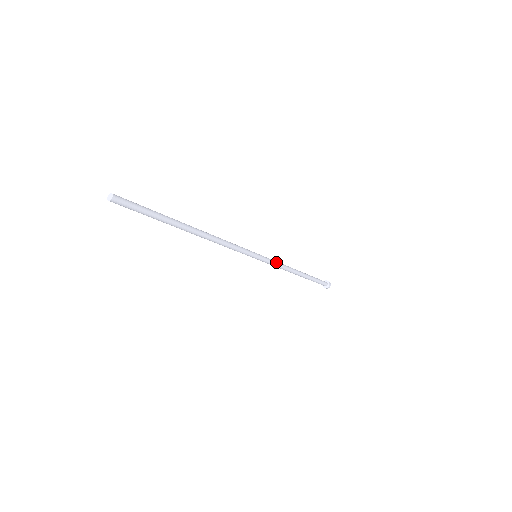
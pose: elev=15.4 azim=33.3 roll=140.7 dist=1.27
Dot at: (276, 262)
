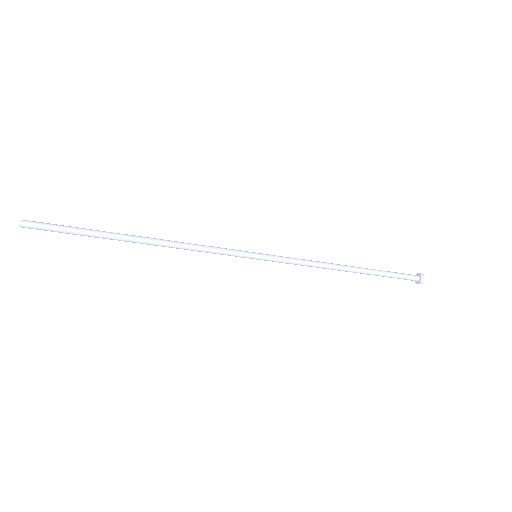
Dot at: (295, 259)
